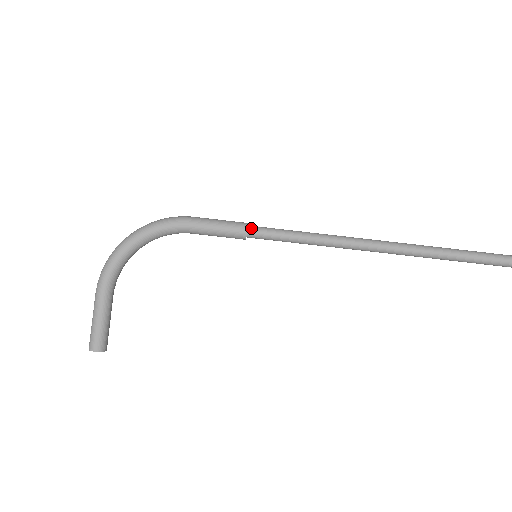
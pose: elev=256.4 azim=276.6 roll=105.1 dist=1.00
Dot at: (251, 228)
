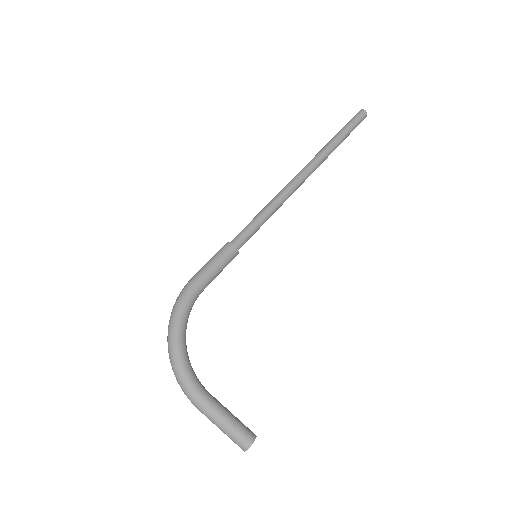
Dot at: (233, 242)
